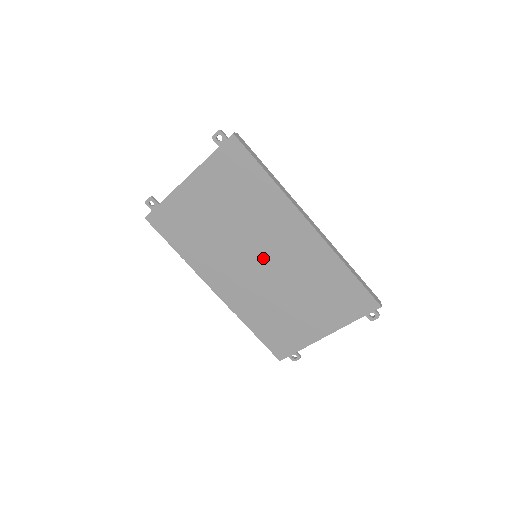
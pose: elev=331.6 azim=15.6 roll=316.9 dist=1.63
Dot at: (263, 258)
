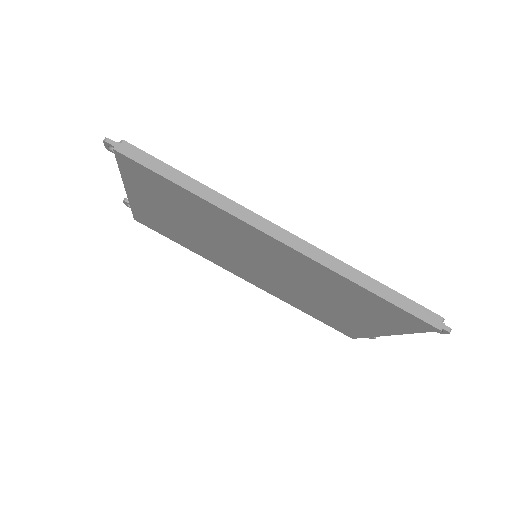
Dot at: (260, 263)
